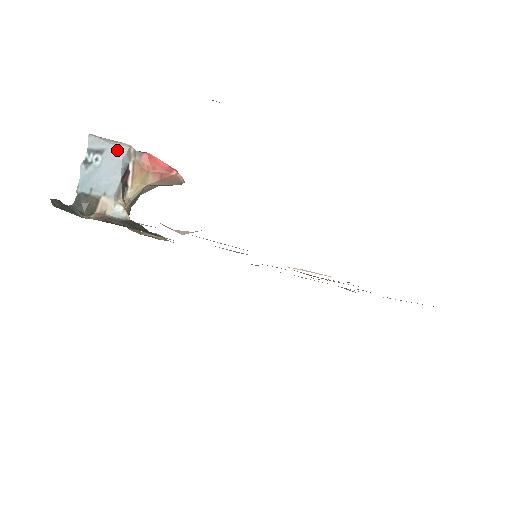
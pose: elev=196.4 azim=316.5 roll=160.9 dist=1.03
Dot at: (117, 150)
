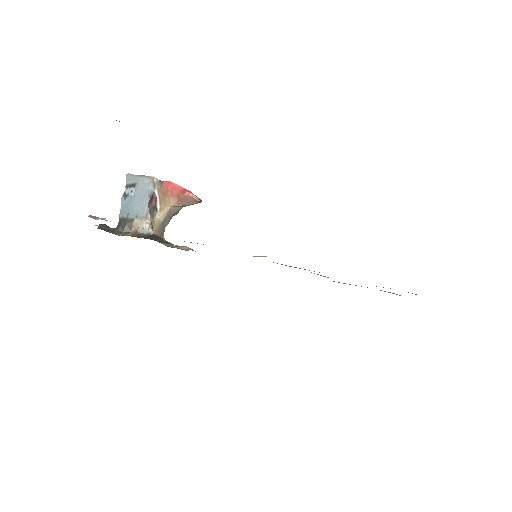
Dot at: (145, 182)
